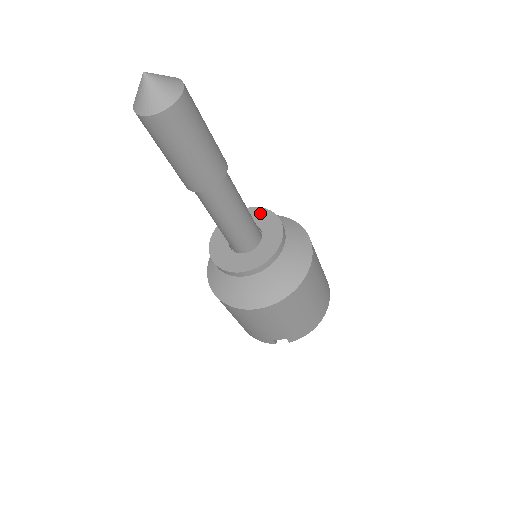
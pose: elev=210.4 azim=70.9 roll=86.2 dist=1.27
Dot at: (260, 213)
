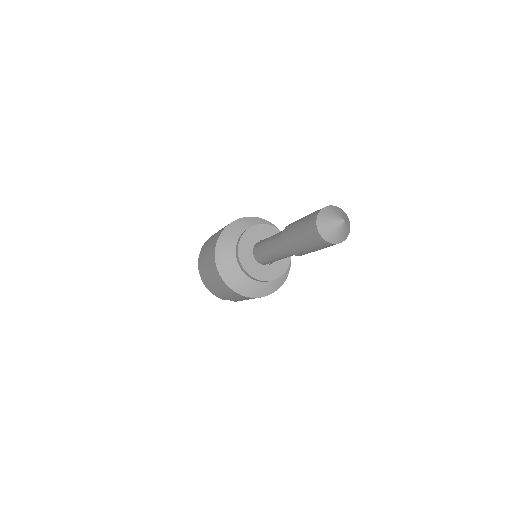
Dot at: occluded
